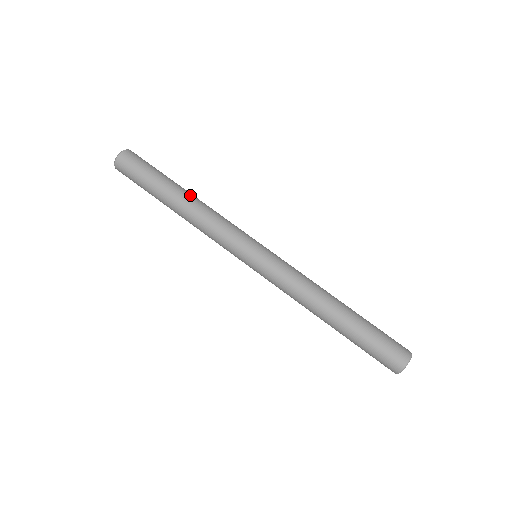
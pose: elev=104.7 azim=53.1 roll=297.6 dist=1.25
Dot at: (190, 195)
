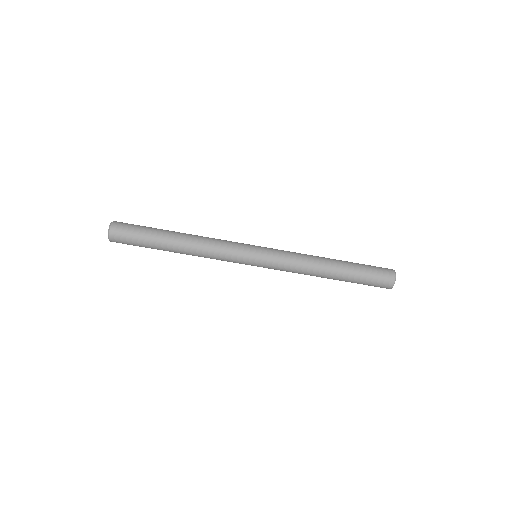
Dot at: (182, 240)
